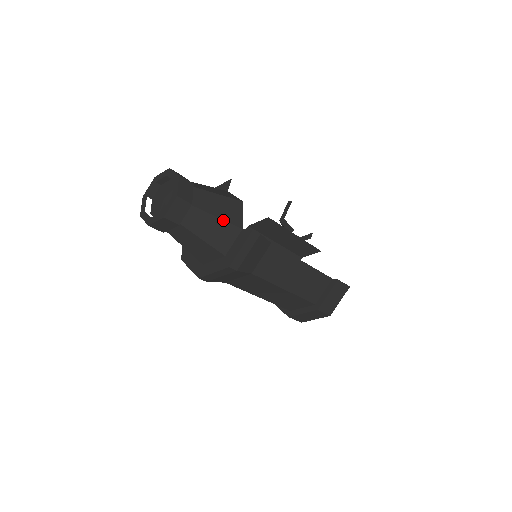
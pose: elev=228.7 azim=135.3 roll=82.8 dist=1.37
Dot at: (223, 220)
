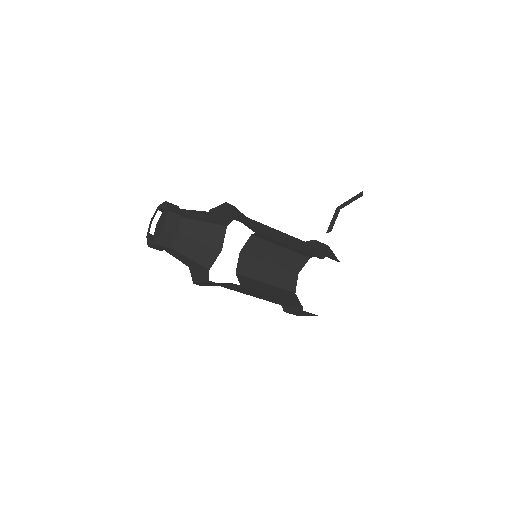
Dot at: (194, 261)
